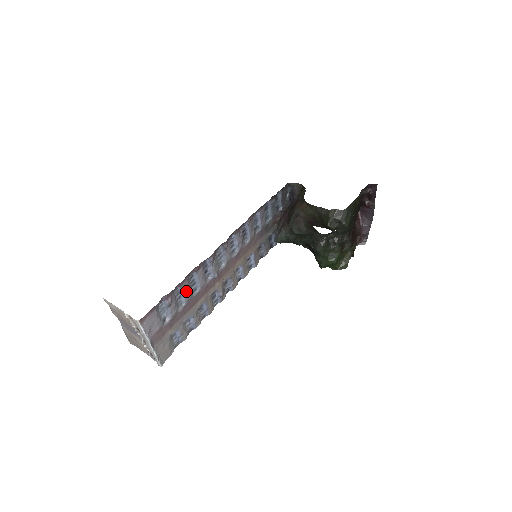
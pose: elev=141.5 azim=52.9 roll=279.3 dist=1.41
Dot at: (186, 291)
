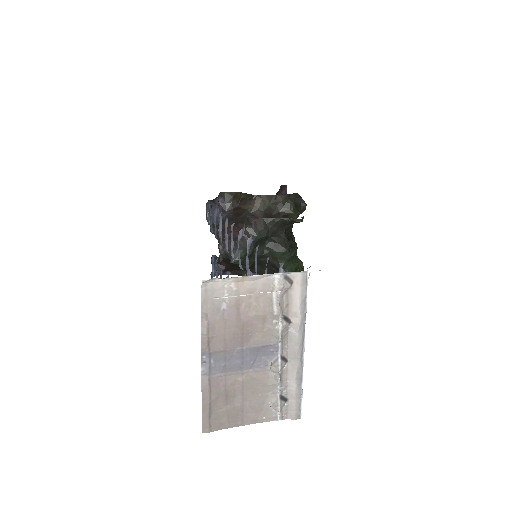
Dot at: occluded
